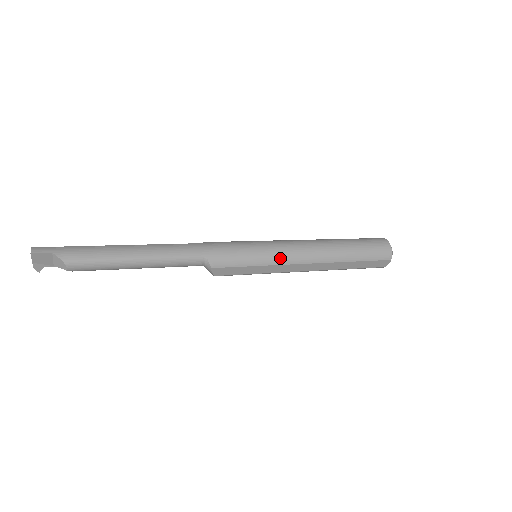
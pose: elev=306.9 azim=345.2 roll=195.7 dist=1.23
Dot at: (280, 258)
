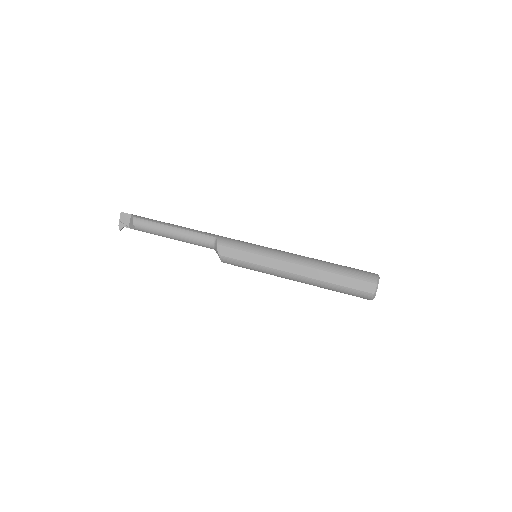
Dot at: (270, 253)
